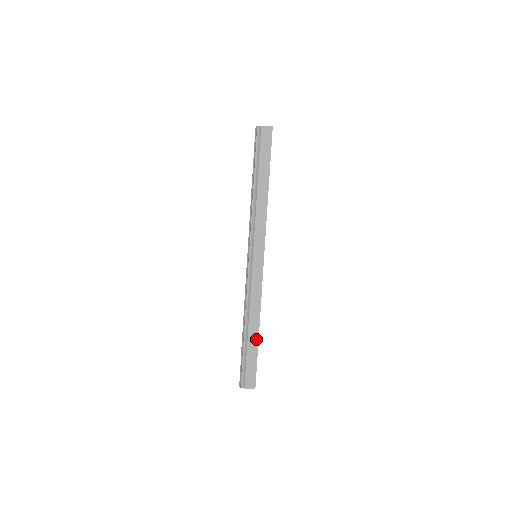
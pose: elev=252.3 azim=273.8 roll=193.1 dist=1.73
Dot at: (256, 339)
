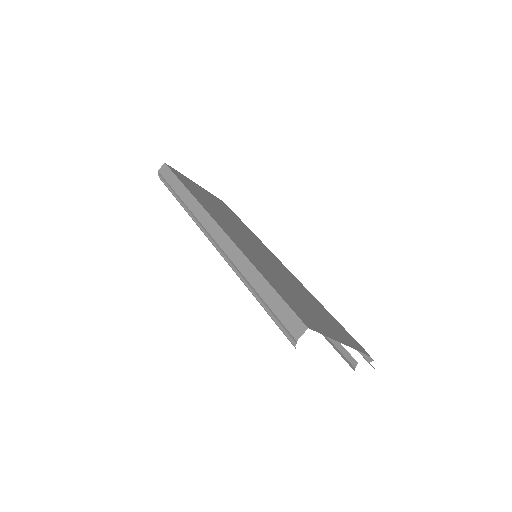
Dot at: (264, 283)
